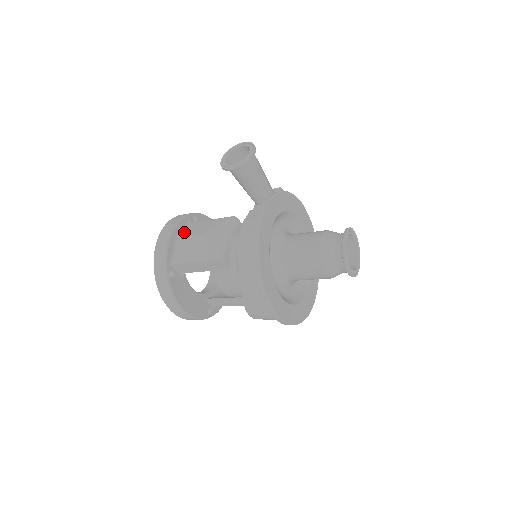
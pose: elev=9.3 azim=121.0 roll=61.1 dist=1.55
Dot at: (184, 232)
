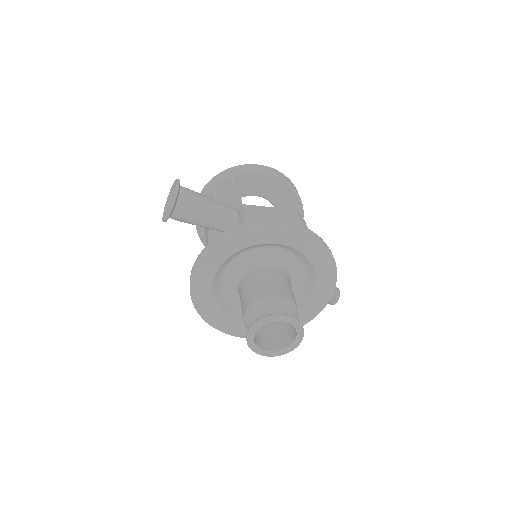
Dot at: occluded
